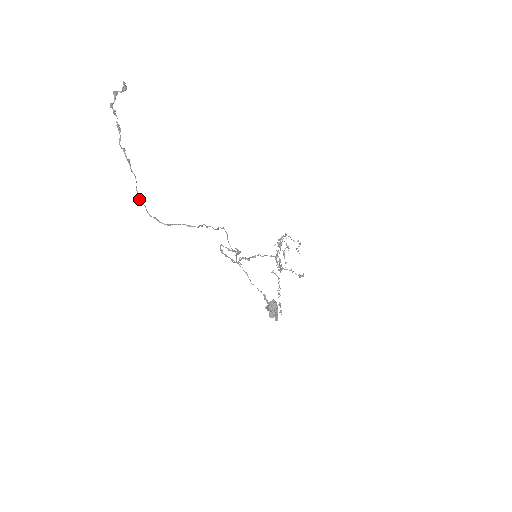
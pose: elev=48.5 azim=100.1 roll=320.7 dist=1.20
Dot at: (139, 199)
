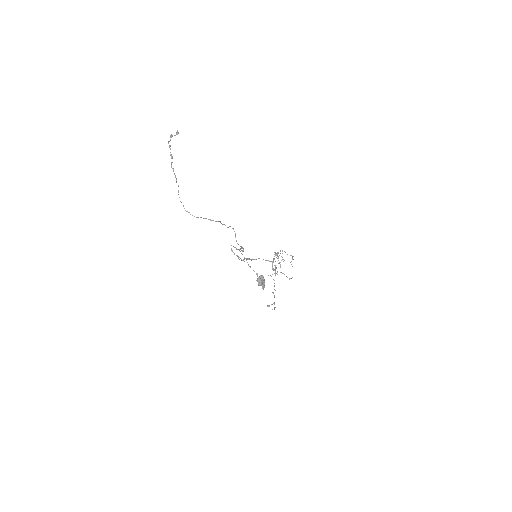
Dot at: occluded
